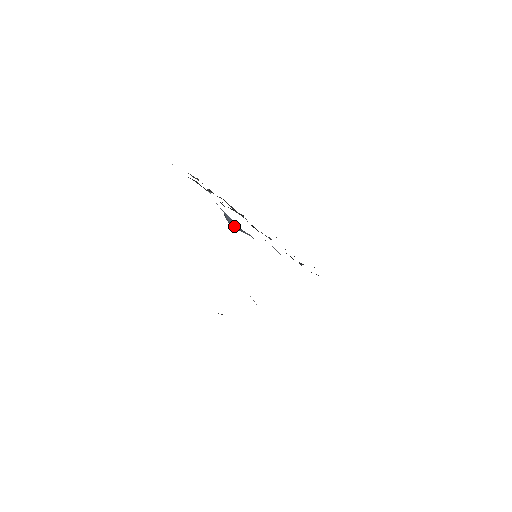
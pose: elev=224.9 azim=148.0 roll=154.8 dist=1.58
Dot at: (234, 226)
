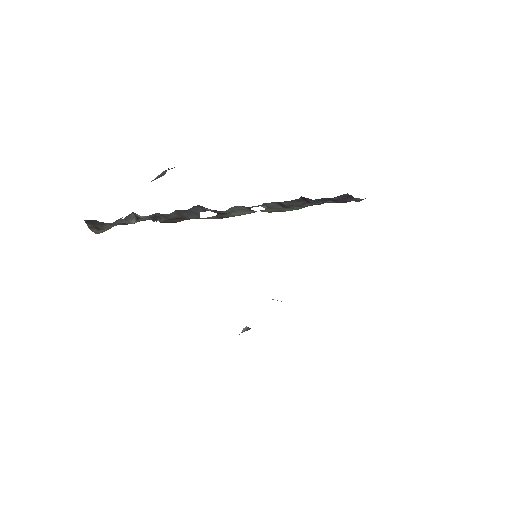
Dot at: occluded
